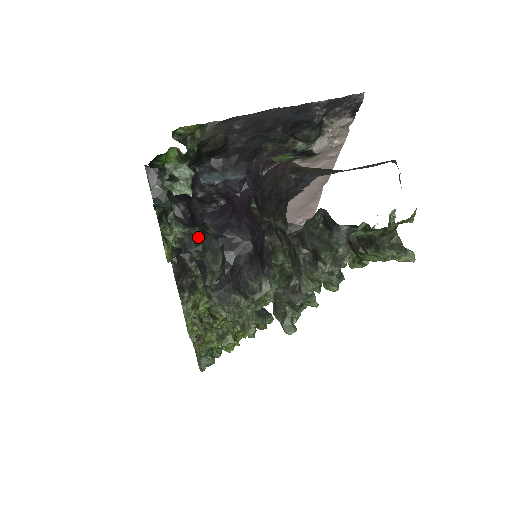
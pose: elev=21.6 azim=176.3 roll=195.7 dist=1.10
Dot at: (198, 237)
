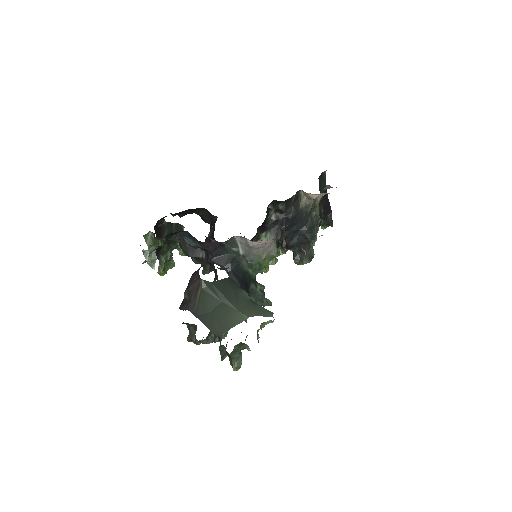
Dot at: (192, 257)
